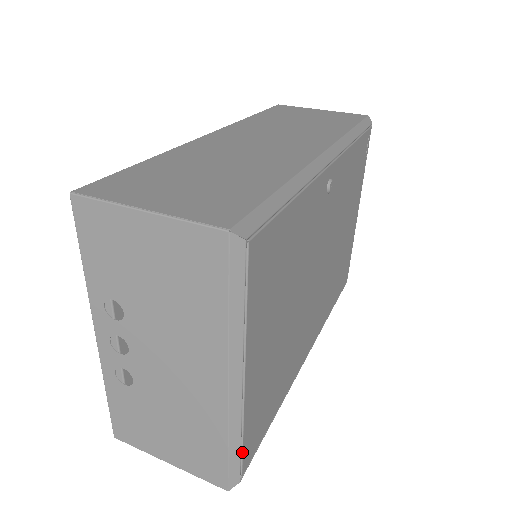
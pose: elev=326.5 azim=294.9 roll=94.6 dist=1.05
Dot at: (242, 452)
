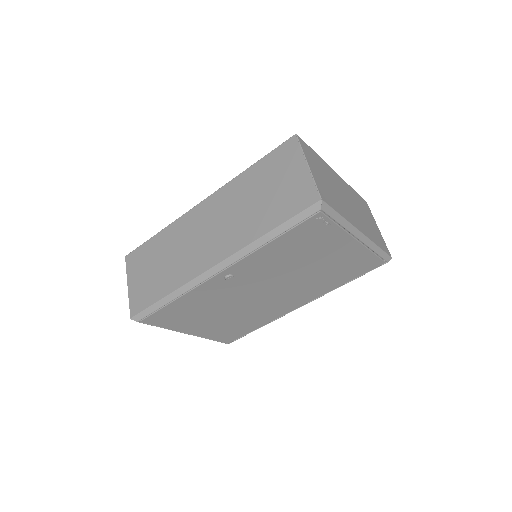
Dot at: (218, 341)
